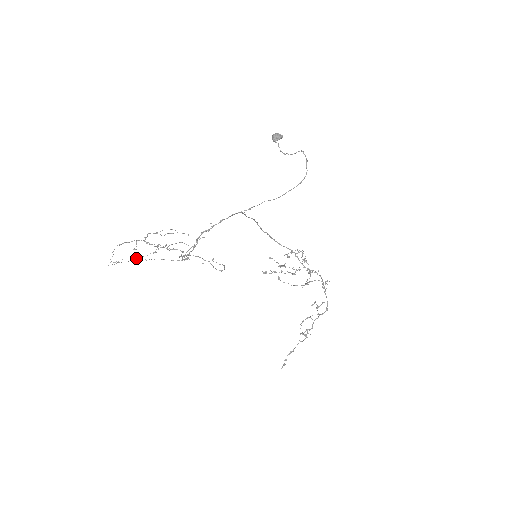
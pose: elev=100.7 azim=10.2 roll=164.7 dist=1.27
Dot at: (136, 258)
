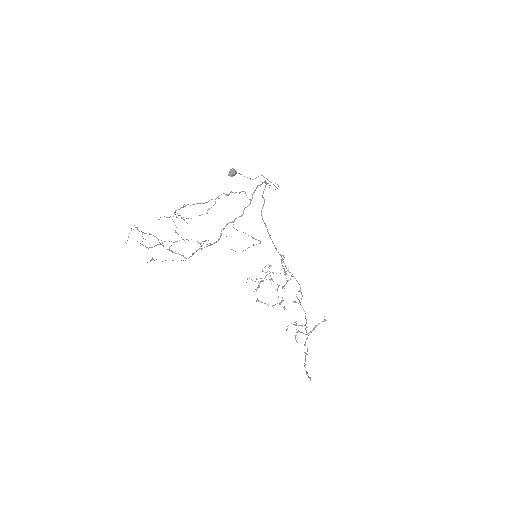
Dot at: (188, 218)
